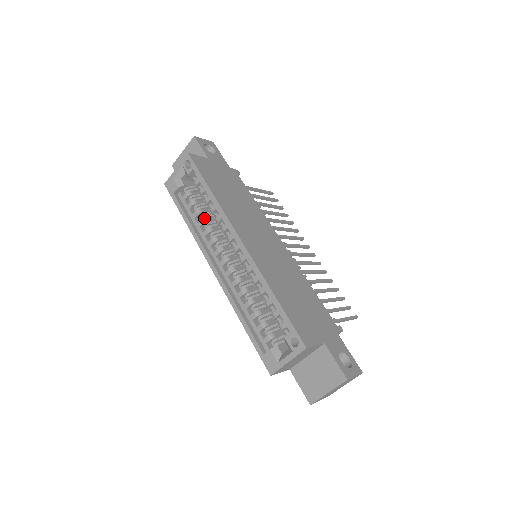
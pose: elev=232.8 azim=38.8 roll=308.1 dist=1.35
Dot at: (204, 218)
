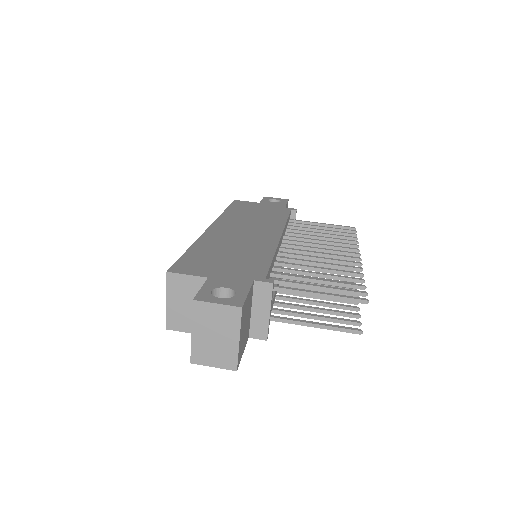
Dot at: occluded
